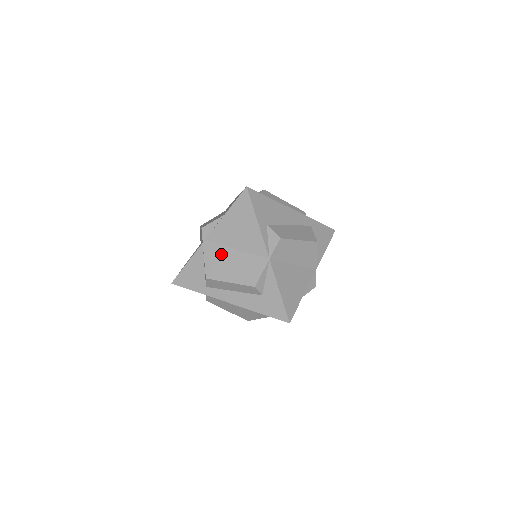
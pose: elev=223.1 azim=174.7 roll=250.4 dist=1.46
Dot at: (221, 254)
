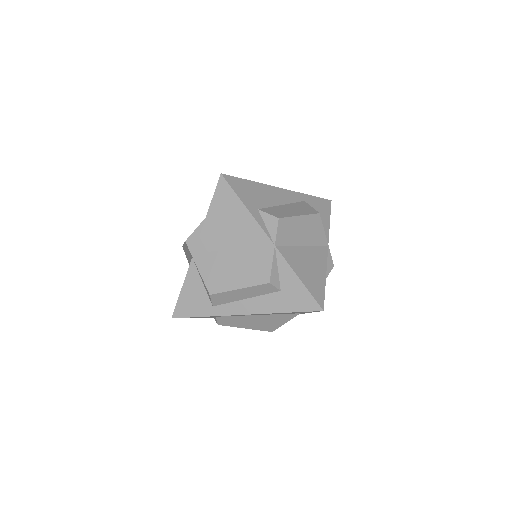
Dot at: (217, 261)
